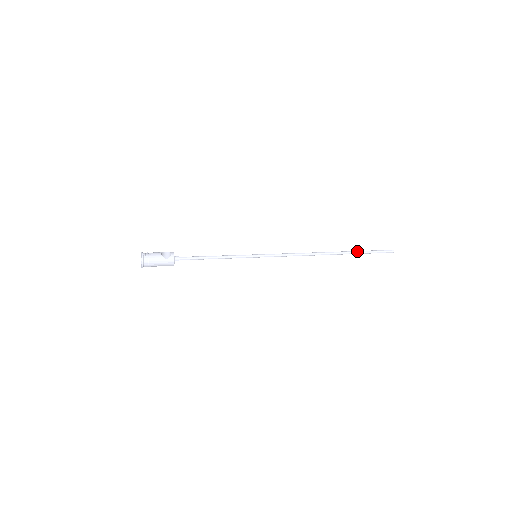
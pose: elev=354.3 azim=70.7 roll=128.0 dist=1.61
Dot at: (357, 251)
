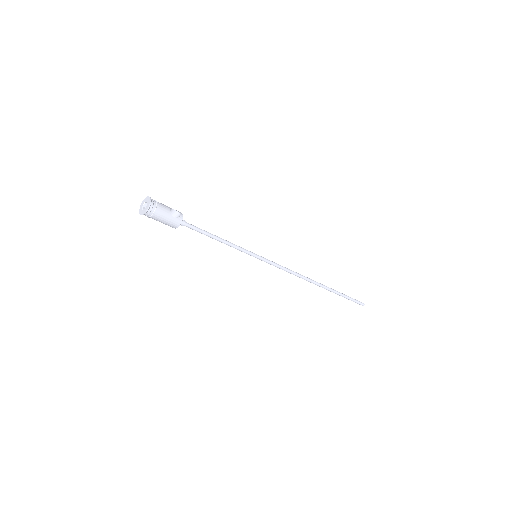
Dot at: occluded
